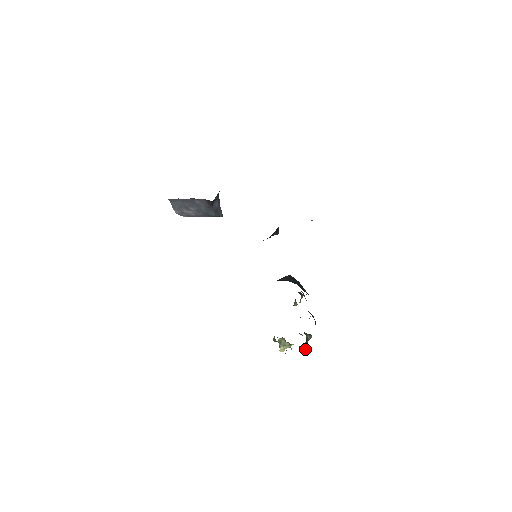
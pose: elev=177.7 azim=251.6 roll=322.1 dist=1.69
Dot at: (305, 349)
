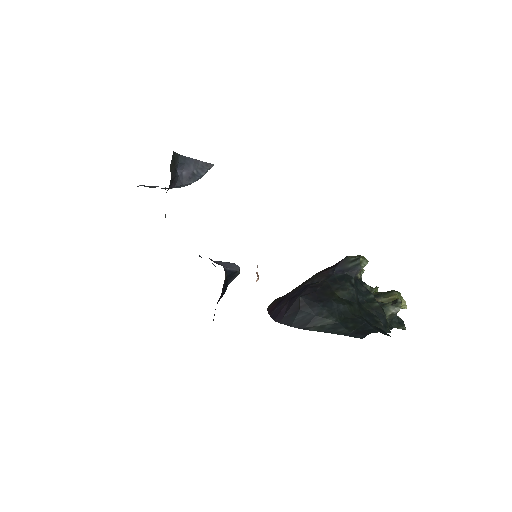
Dot at: (403, 308)
